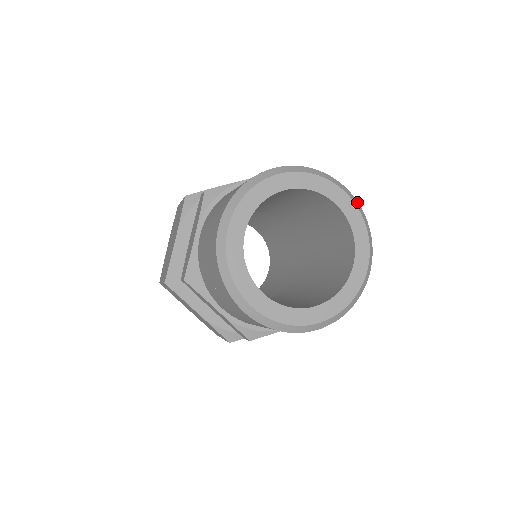
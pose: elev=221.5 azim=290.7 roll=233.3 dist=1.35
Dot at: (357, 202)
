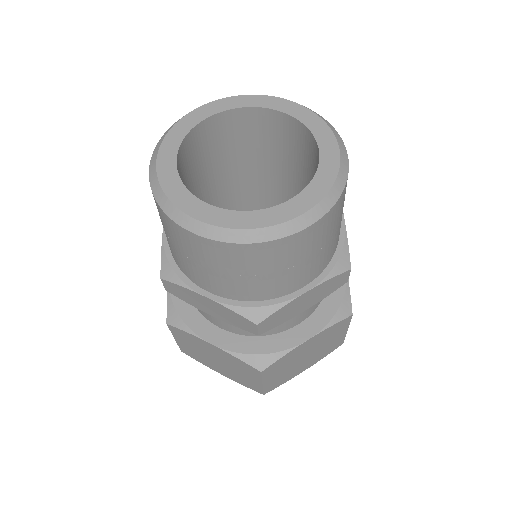
Dot at: occluded
